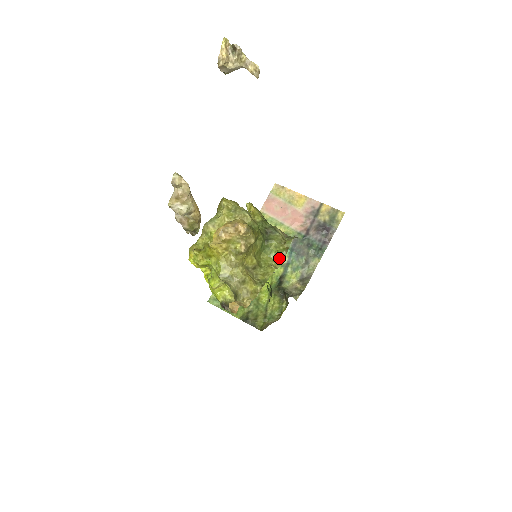
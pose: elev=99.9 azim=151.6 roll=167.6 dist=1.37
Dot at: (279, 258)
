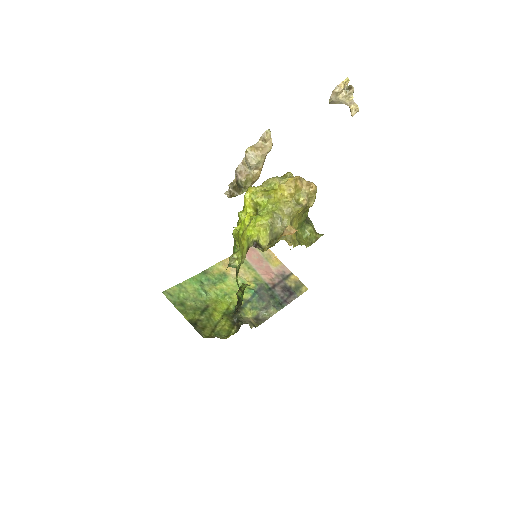
Dot at: (308, 242)
